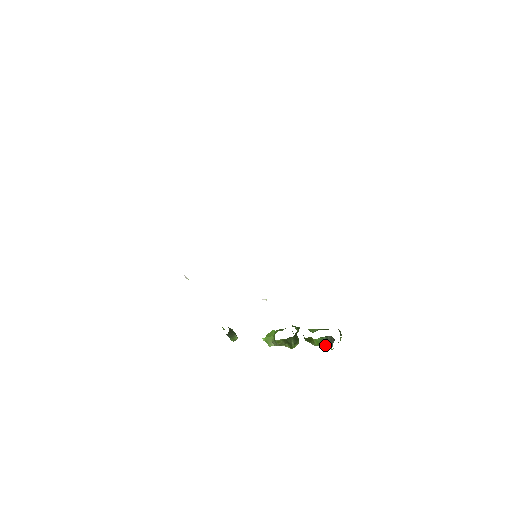
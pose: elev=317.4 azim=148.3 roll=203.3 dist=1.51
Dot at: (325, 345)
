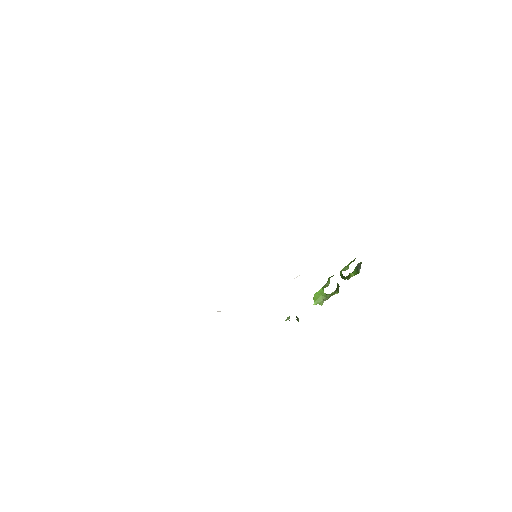
Dot at: (358, 272)
